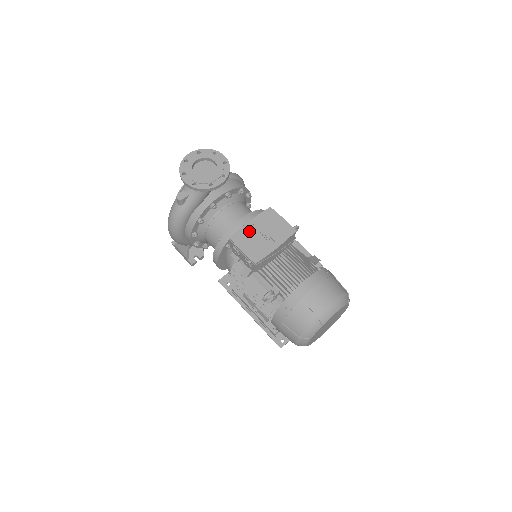
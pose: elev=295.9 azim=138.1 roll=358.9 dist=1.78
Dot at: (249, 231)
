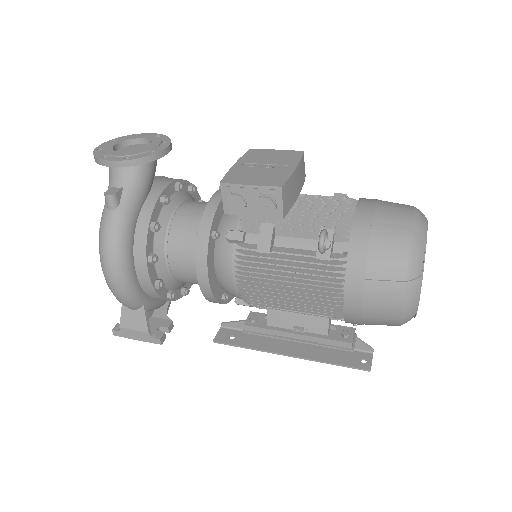
Dot at: (242, 170)
